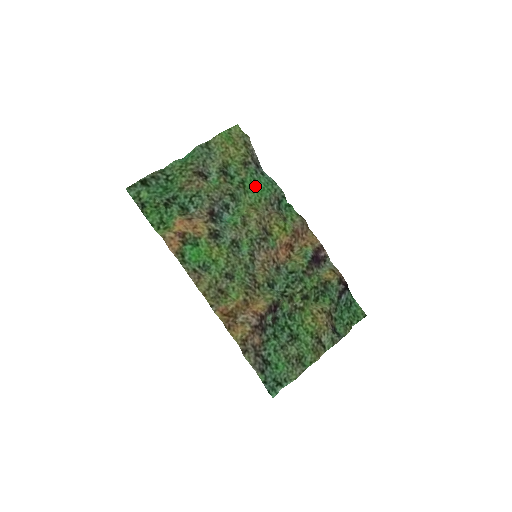
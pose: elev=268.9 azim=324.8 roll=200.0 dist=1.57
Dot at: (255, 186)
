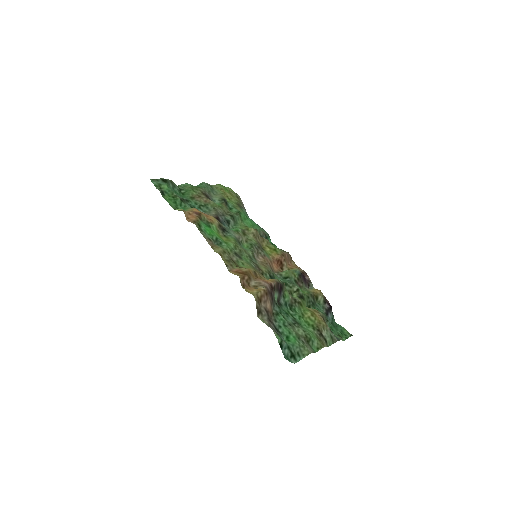
Dot at: (247, 220)
